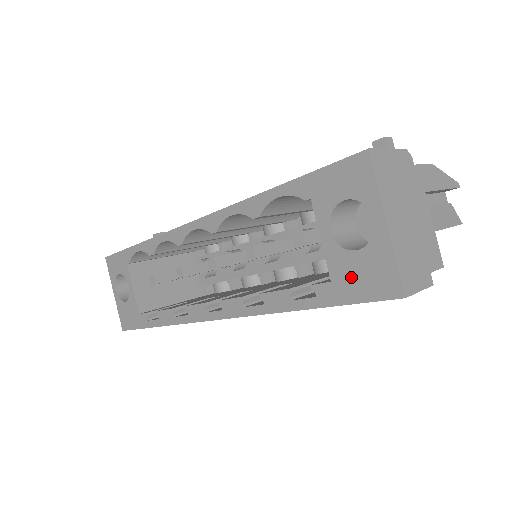
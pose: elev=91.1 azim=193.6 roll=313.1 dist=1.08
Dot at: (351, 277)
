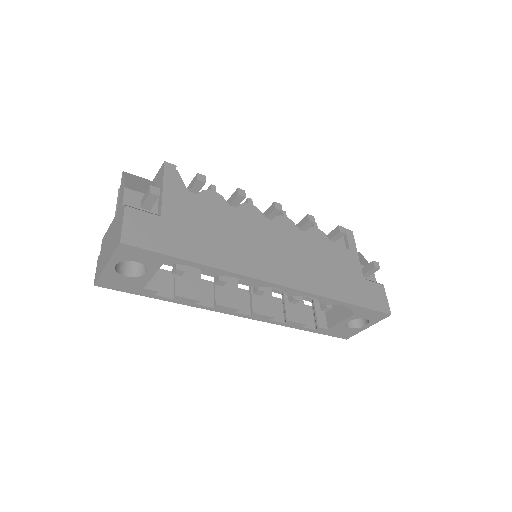
Dot at: (337, 331)
